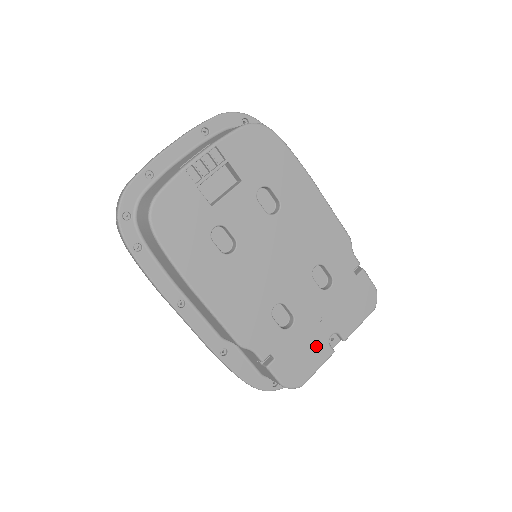
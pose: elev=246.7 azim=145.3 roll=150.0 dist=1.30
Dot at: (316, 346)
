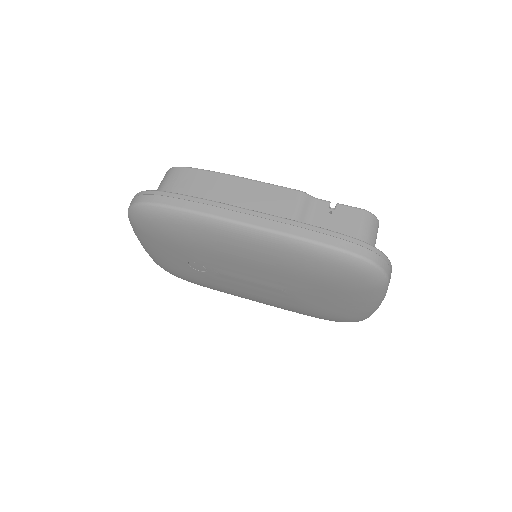
Dot at: occluded
